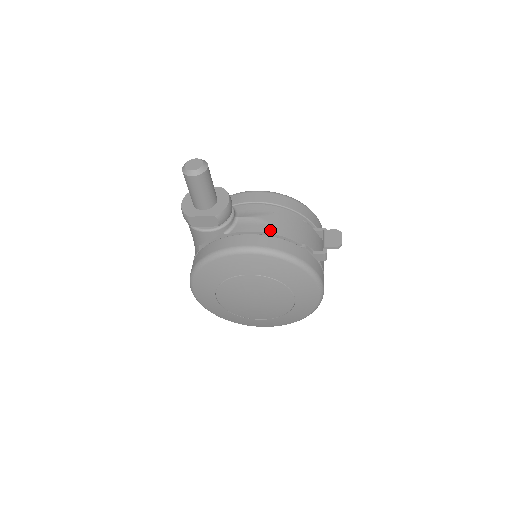
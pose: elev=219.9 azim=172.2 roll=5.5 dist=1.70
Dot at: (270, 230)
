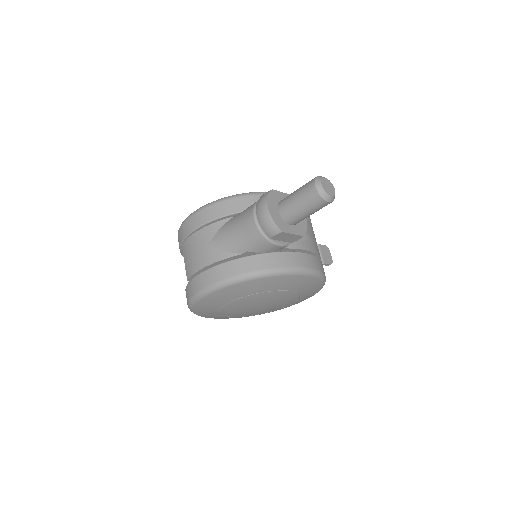
Dot at: (315, 250)
